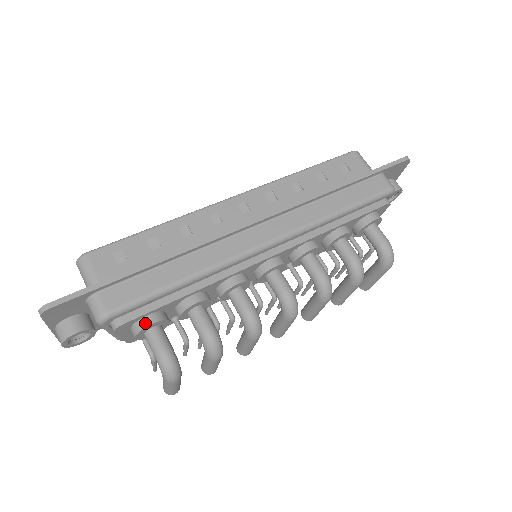
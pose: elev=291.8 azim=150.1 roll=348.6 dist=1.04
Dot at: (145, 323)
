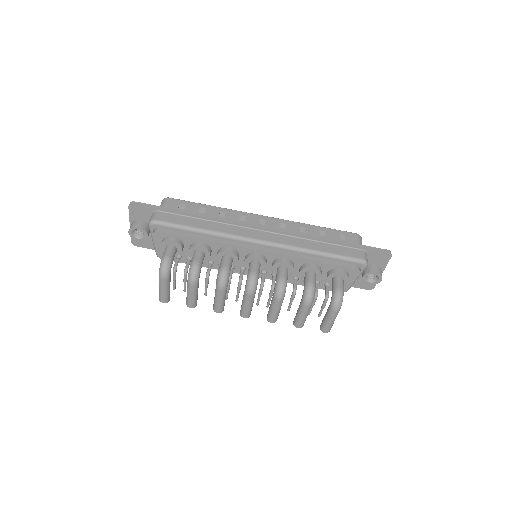
Dot at: (169, 238)
